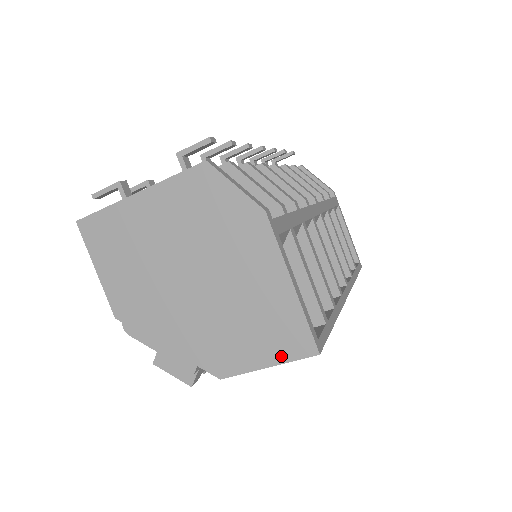
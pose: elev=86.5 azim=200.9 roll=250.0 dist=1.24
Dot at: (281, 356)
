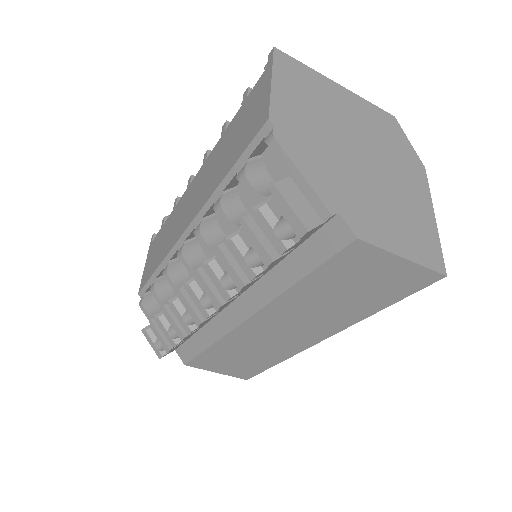
Dot at: (417, 257)
